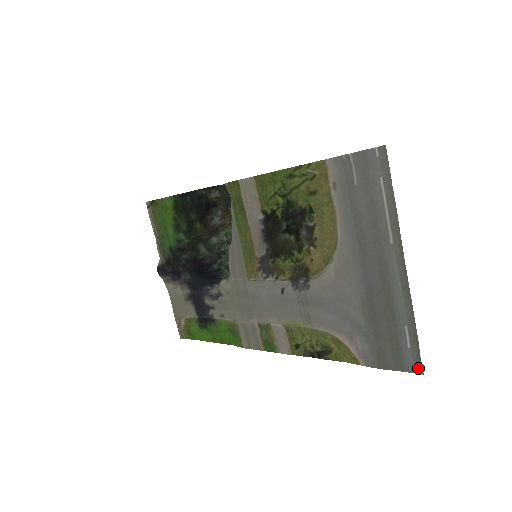
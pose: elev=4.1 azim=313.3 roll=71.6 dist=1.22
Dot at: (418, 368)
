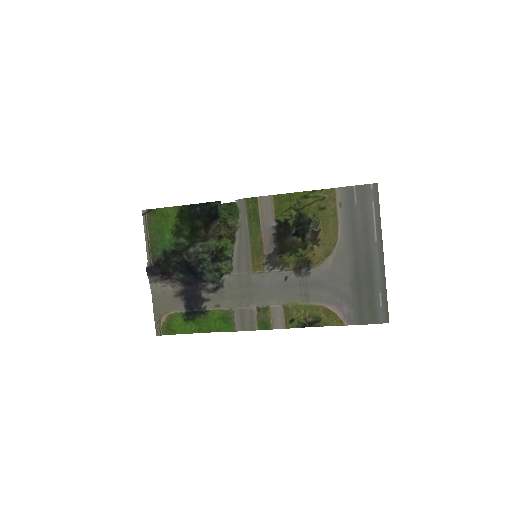
Dot at: (386, 319)
